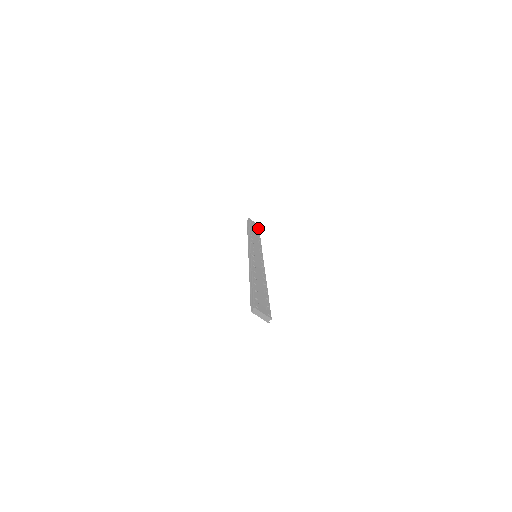
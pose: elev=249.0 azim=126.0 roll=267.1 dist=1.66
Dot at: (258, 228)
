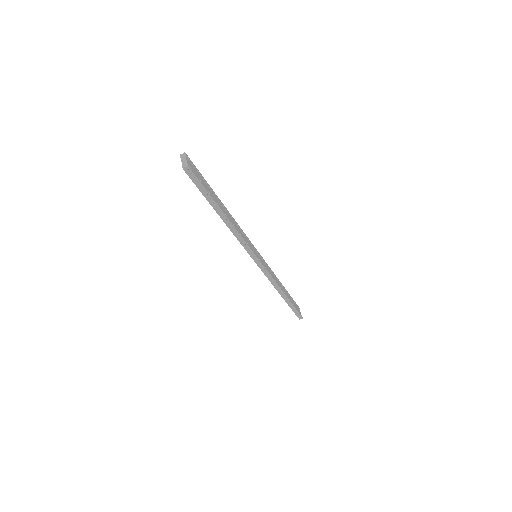
Dot at: (297, 309)
